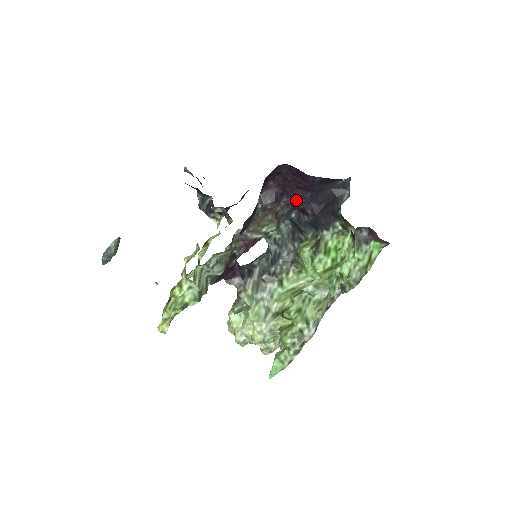
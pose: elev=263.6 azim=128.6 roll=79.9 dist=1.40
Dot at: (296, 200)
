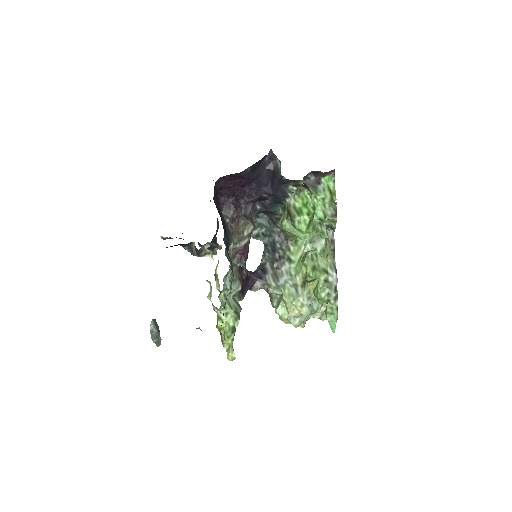
Dot at: (250, 196)
